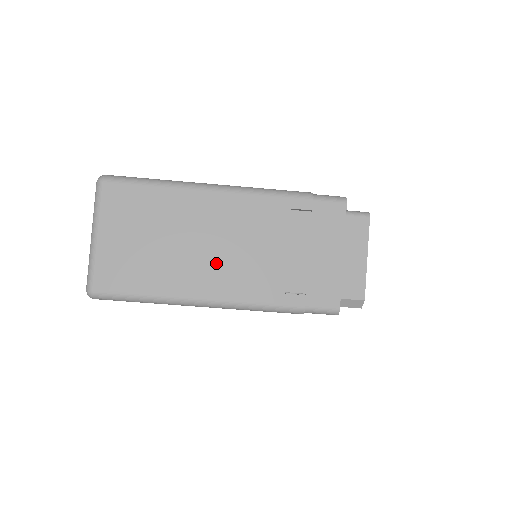
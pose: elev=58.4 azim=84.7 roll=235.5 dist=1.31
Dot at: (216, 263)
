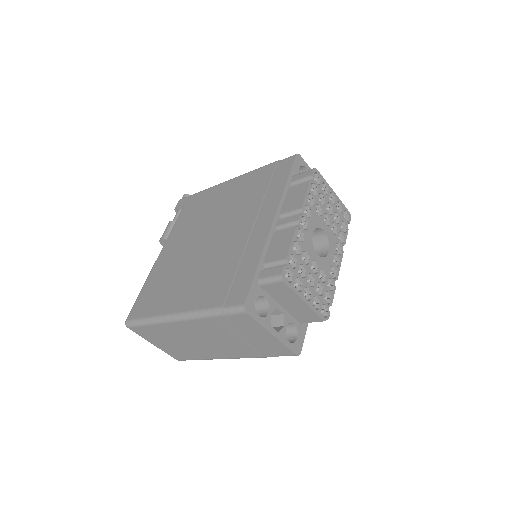
Dot at: (212, 347)
